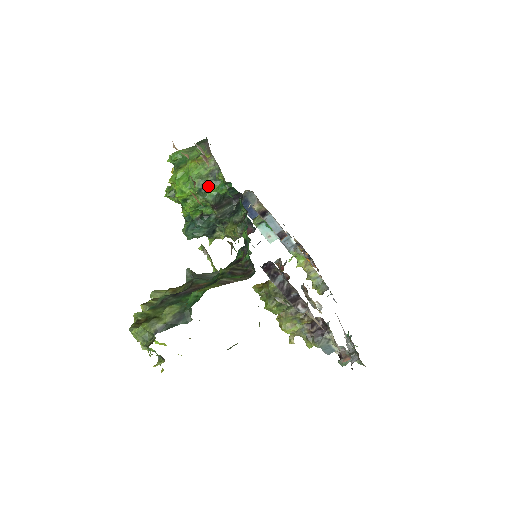
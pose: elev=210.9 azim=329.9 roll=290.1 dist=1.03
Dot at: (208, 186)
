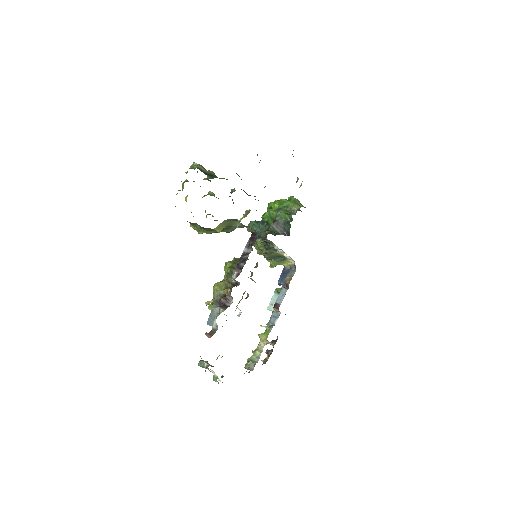
Dot at: occluded
